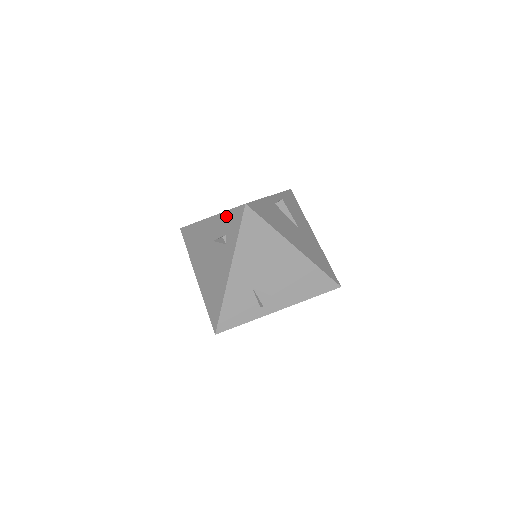
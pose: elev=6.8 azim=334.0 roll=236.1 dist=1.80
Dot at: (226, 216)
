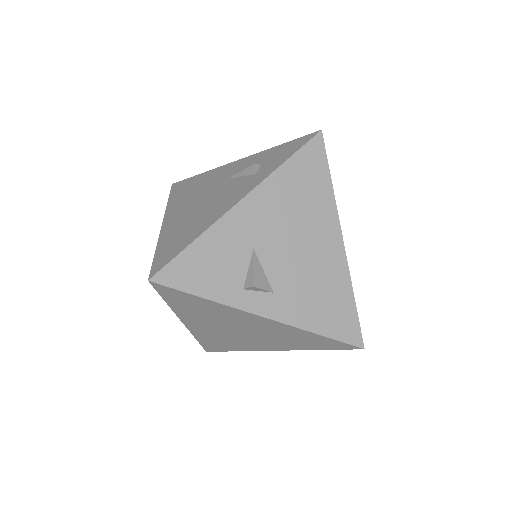
Dot at: (274, 149)
